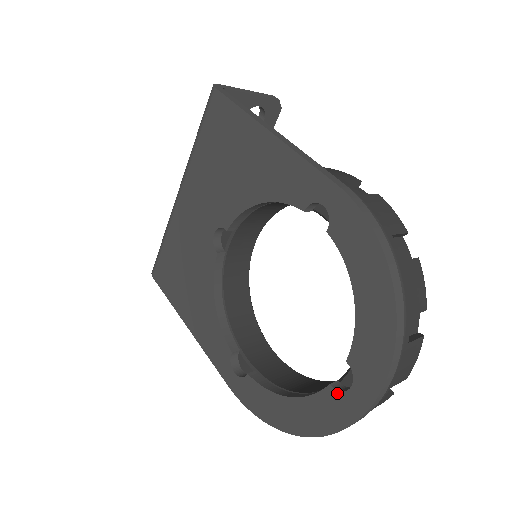
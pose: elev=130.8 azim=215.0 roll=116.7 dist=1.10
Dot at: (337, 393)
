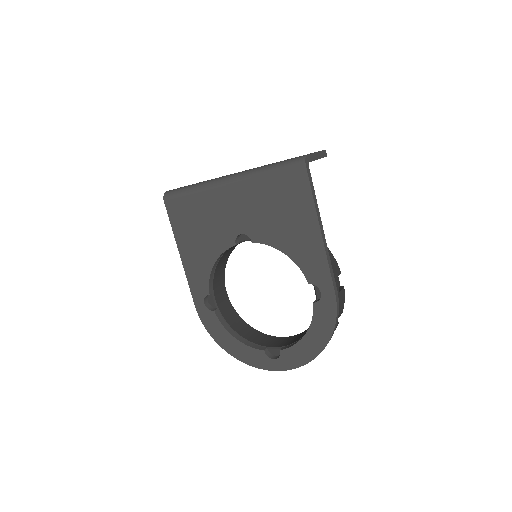
Dot at: (266, 356)
